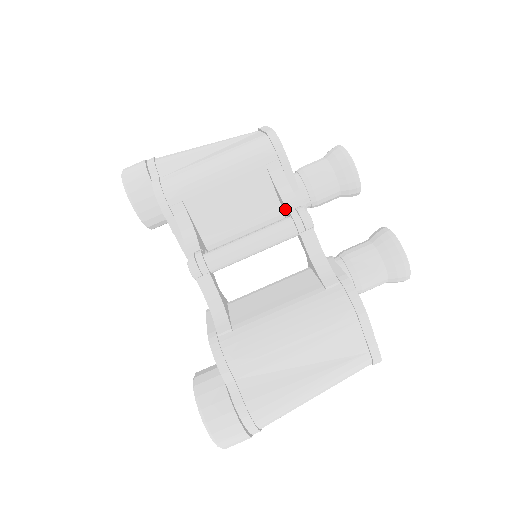
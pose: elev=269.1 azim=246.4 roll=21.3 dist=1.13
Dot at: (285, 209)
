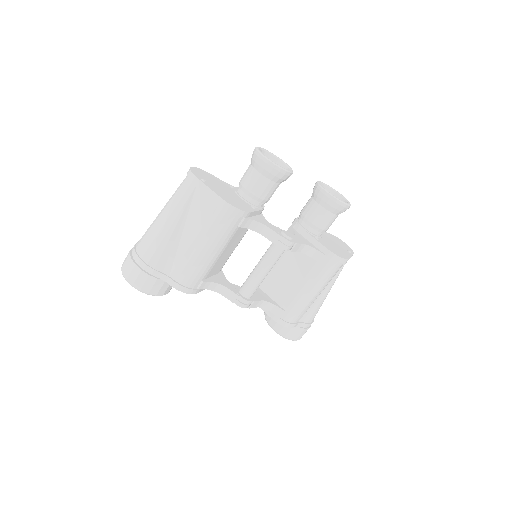
Dot at: occluded
